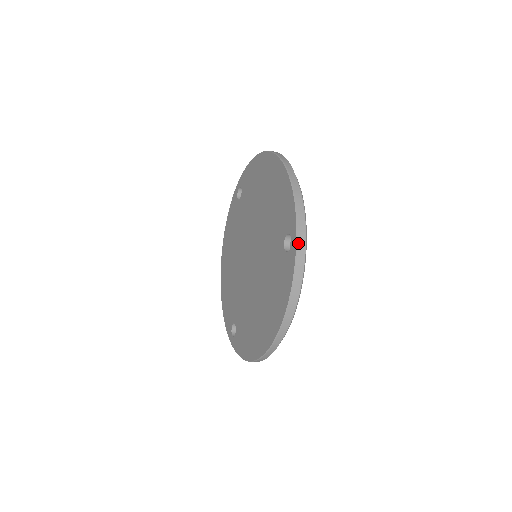
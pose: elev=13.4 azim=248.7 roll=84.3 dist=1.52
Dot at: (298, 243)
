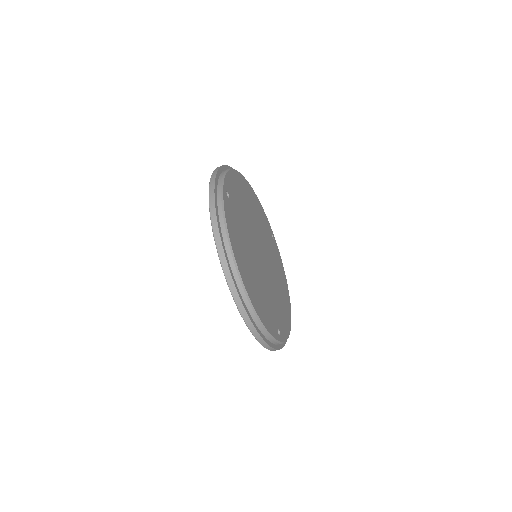
Dot at: (210, 187)
